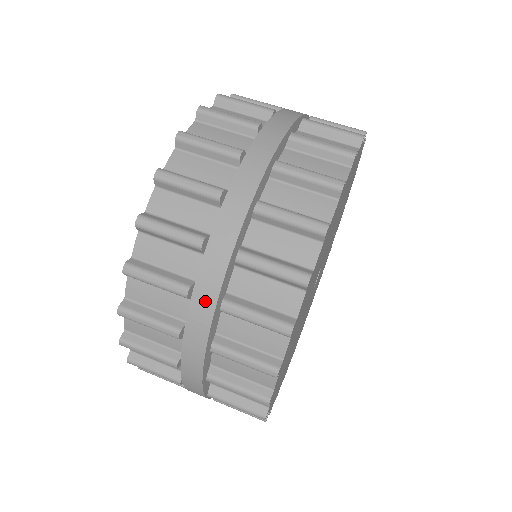
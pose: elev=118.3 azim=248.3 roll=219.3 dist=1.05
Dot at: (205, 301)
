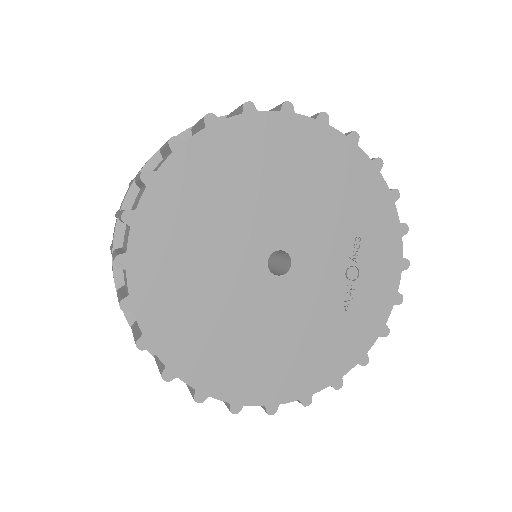
Dot at: occluded
